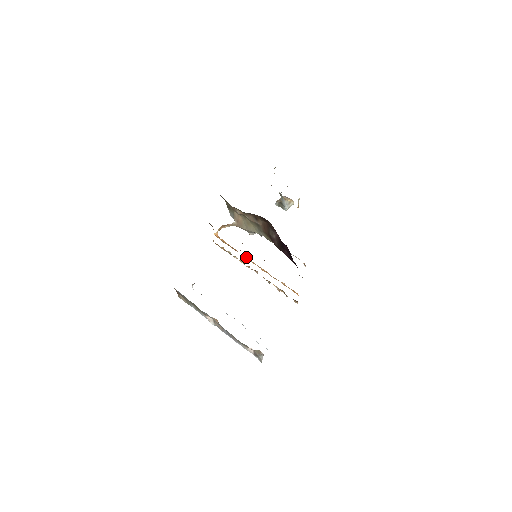
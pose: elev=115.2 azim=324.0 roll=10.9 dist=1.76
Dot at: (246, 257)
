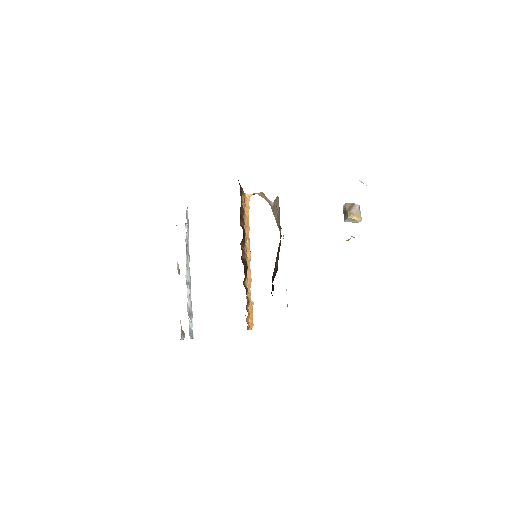
Dot at: (249, 246)
